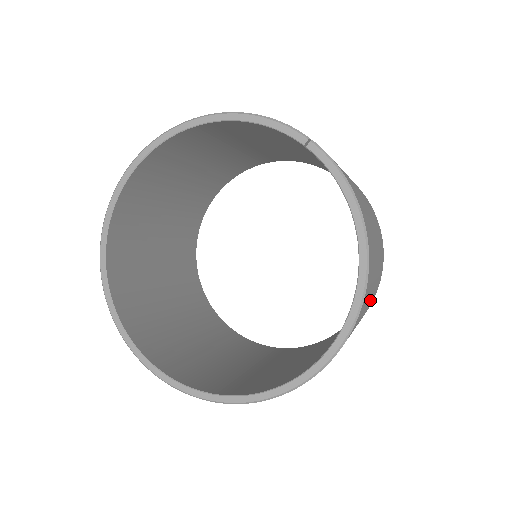
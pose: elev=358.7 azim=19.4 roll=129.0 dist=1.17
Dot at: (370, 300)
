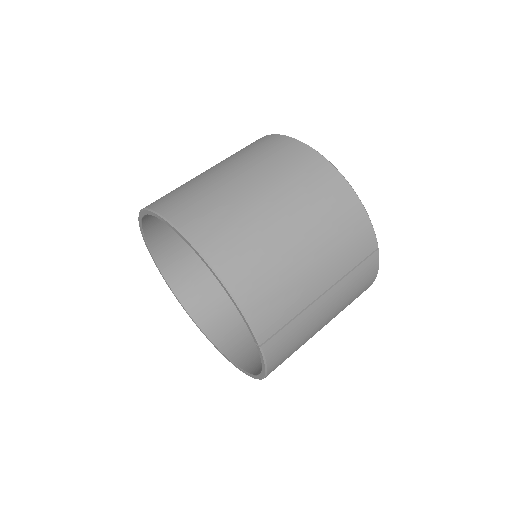
Dot at: occluded
